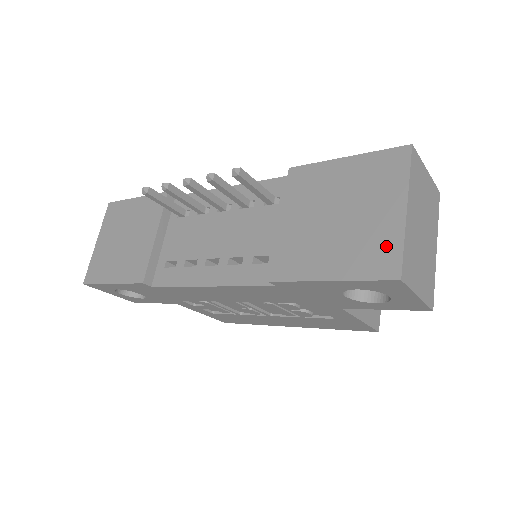
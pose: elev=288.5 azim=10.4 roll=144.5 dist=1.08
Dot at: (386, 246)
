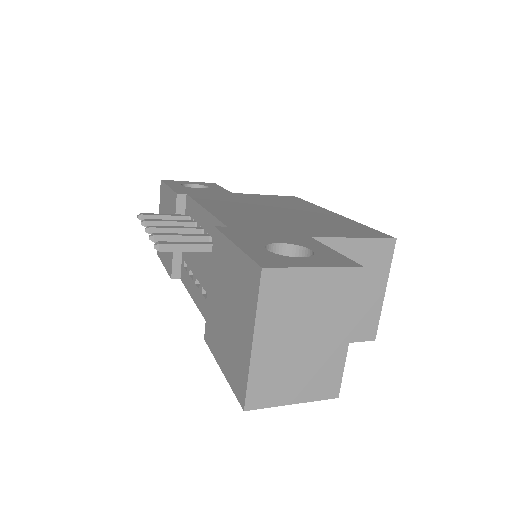
Dot at: (241, 370)
